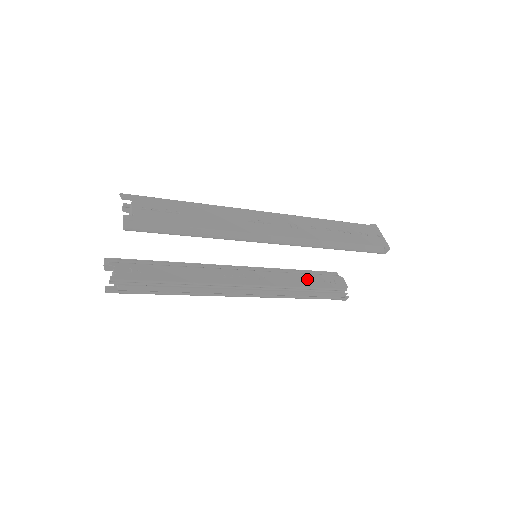
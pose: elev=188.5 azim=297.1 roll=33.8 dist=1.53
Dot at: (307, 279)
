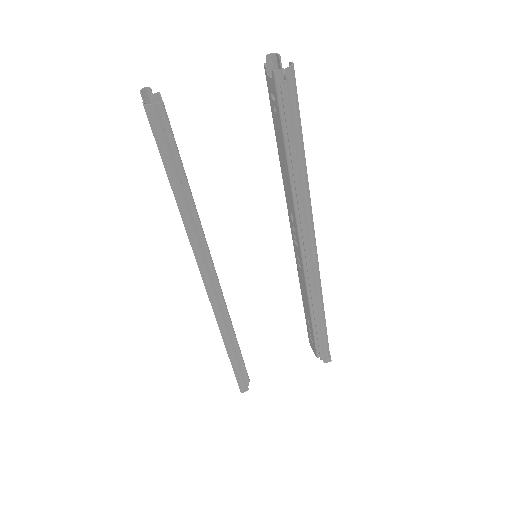
Dot at: occluded
